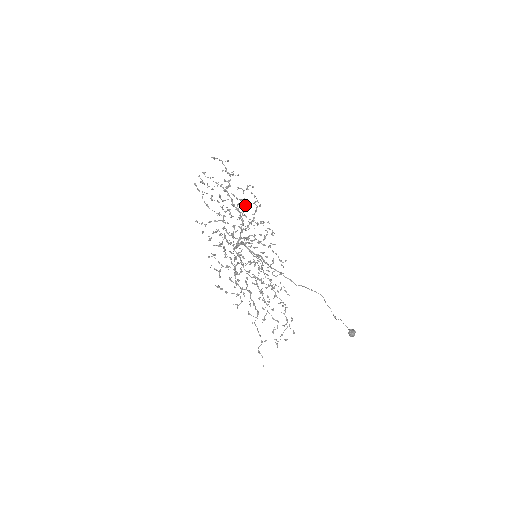
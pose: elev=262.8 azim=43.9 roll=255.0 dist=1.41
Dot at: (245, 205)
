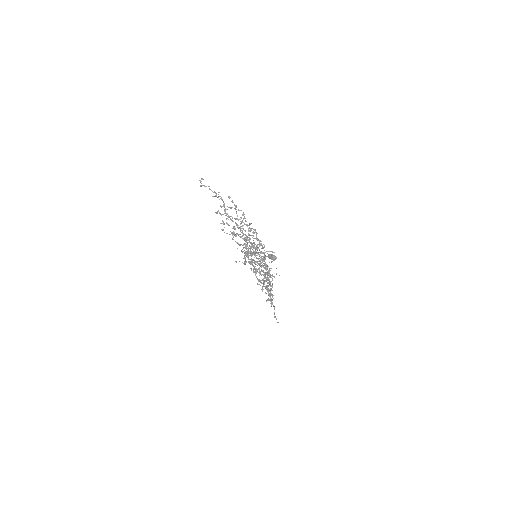
Dot at: (241, 221)
